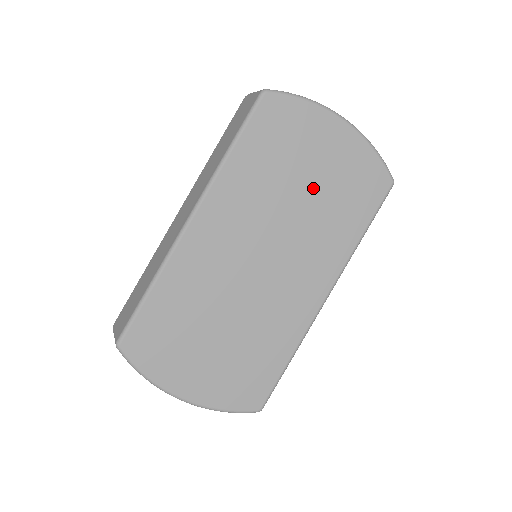
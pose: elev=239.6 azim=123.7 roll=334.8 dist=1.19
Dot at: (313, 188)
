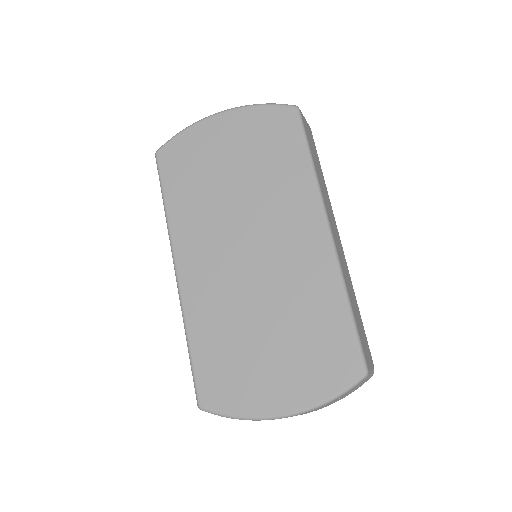
Dot at: (240, 171)
